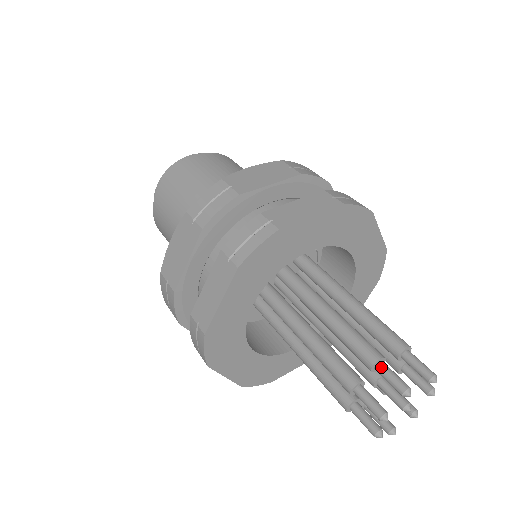
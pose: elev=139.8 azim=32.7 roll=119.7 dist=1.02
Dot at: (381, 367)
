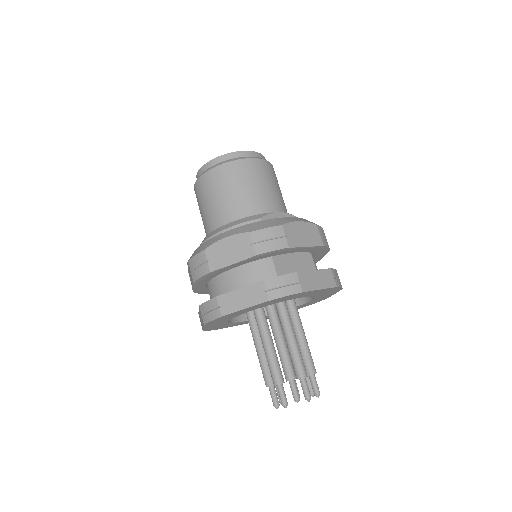
Dot at: (278, 388)
